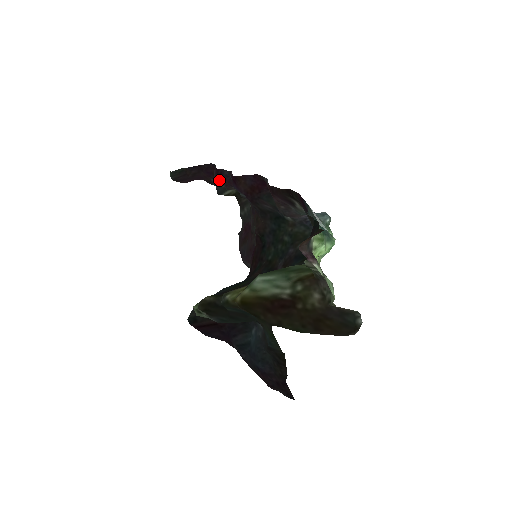
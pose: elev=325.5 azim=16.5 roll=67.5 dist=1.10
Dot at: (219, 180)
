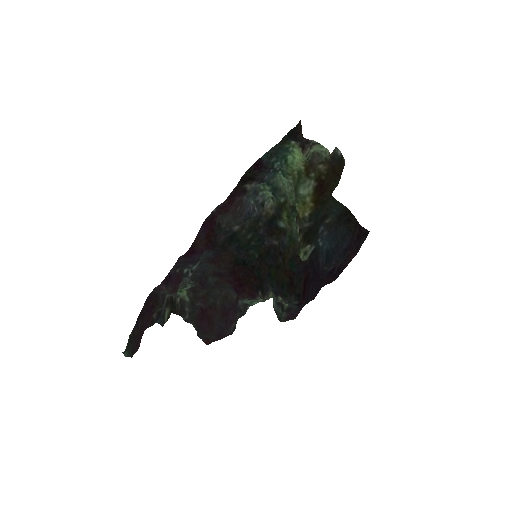
Dot at: (161, 303)
